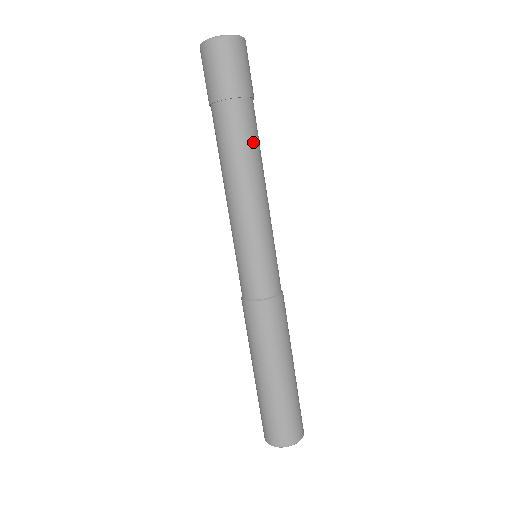
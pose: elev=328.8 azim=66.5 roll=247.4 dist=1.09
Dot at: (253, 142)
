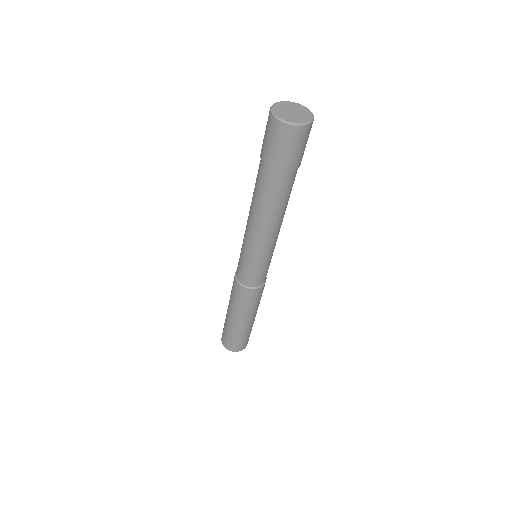
Dot at: (286, 199)
